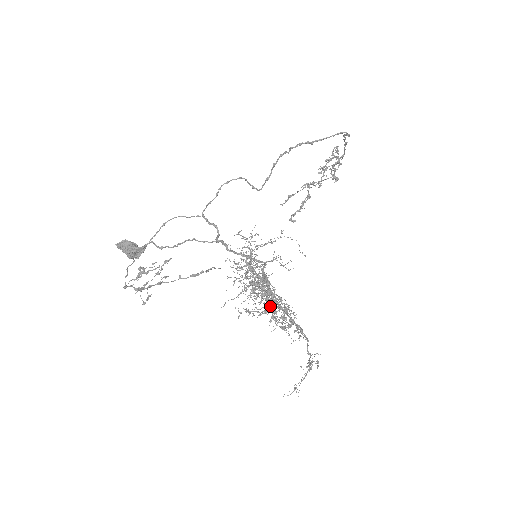
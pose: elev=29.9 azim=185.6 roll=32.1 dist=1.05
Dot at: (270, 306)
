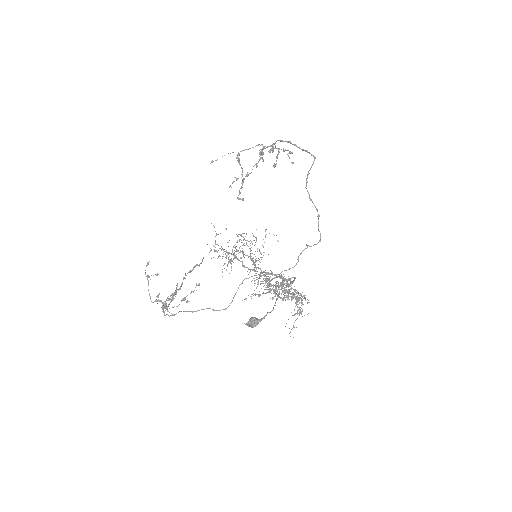
Dot at: occluded
